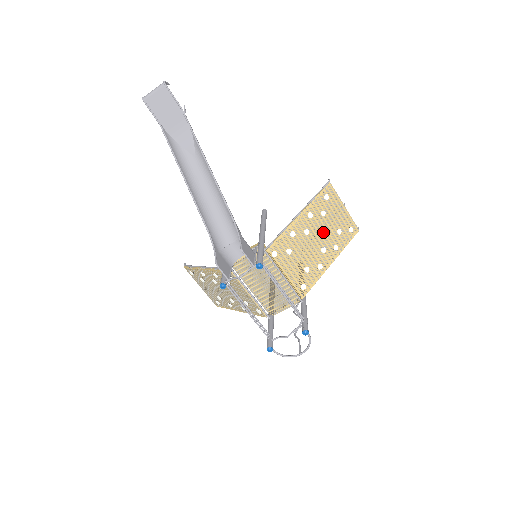
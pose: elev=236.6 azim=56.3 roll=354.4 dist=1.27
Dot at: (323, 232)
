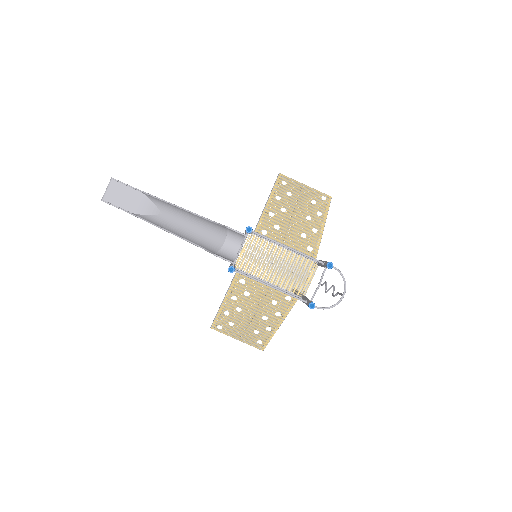
Dot at: (299, 206)
